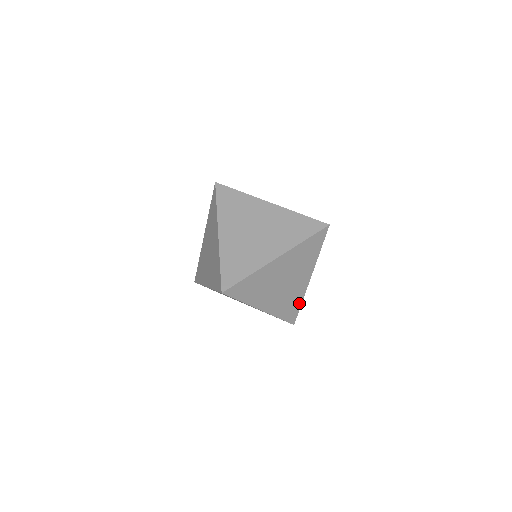
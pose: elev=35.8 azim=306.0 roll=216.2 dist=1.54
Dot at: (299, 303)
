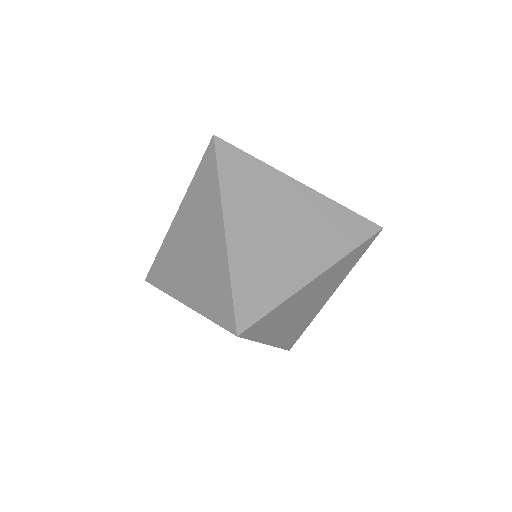
Dot at: (306, 325)
